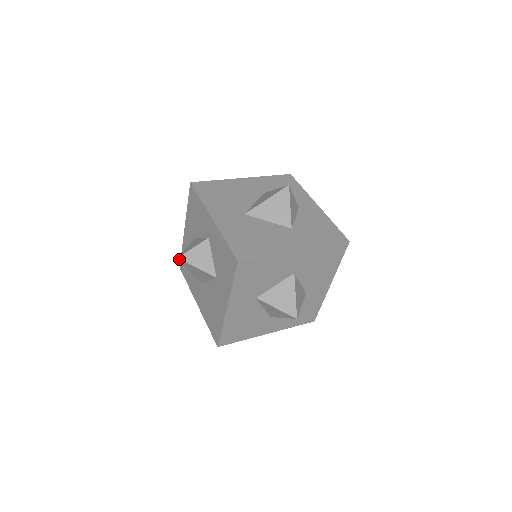
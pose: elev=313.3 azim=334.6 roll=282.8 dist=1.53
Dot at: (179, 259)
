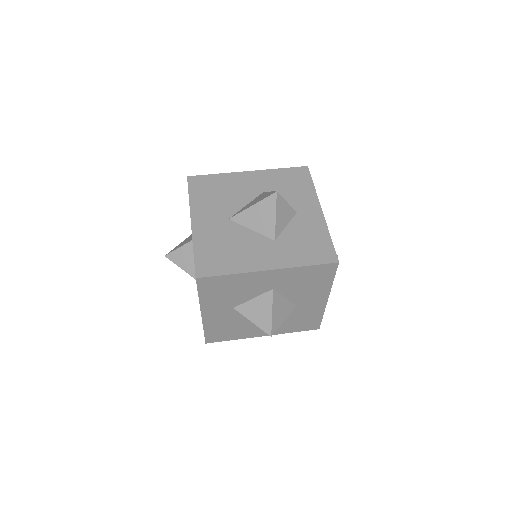
Dot at: (166, 257)
